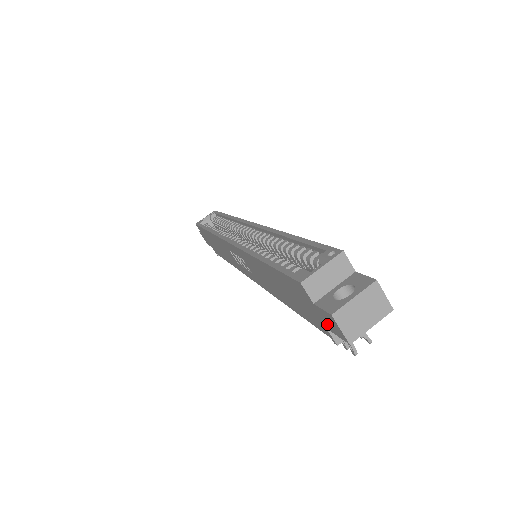
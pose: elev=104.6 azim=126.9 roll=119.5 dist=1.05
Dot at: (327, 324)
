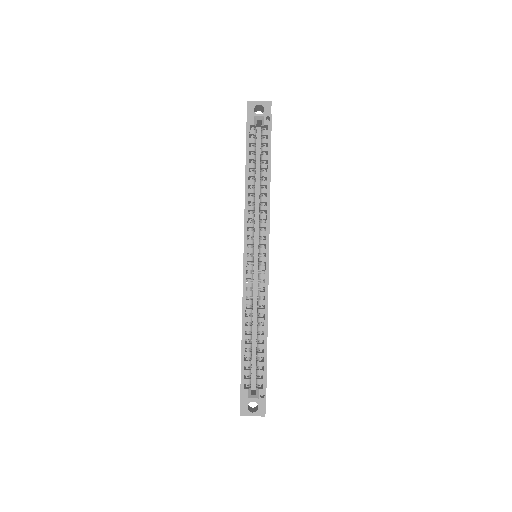
Dot at: occluded
